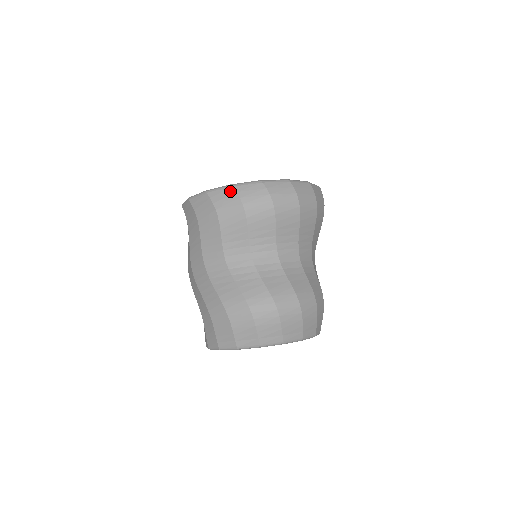
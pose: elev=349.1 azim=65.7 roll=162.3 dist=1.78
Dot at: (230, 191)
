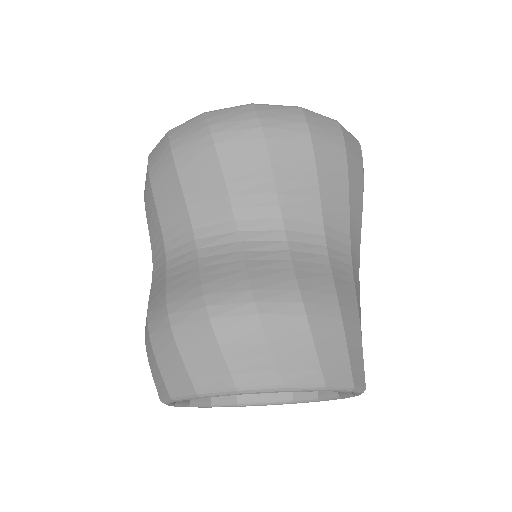
Dot at: (164, 139)
